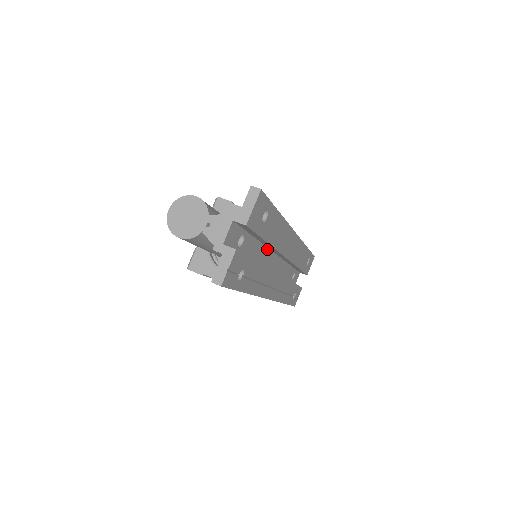
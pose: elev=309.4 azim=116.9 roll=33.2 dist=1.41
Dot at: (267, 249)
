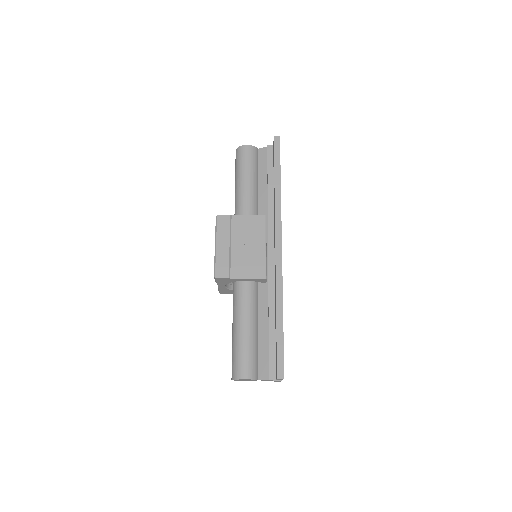
Dot at: occluded
